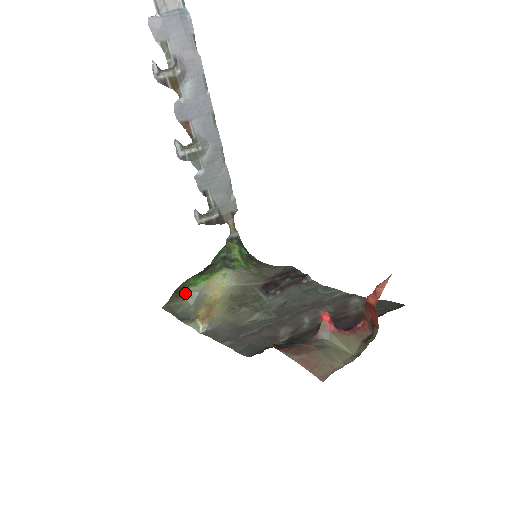
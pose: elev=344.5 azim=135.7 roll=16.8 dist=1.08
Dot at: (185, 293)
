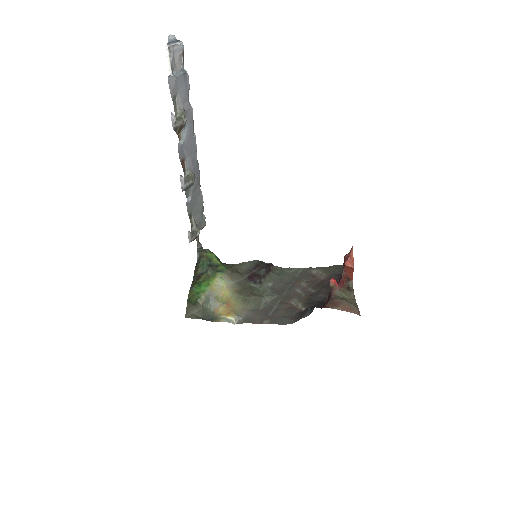
Dot at: (200, 300)
